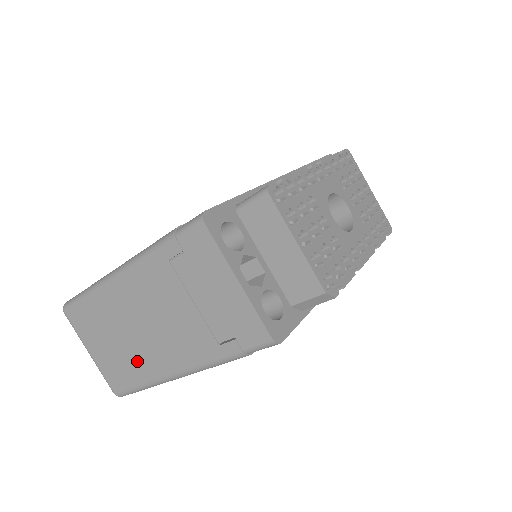
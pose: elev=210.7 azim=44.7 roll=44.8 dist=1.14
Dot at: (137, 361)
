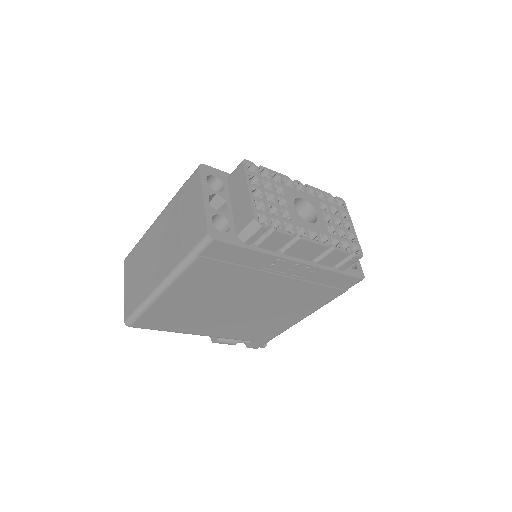
Dot at: (144, 284)
